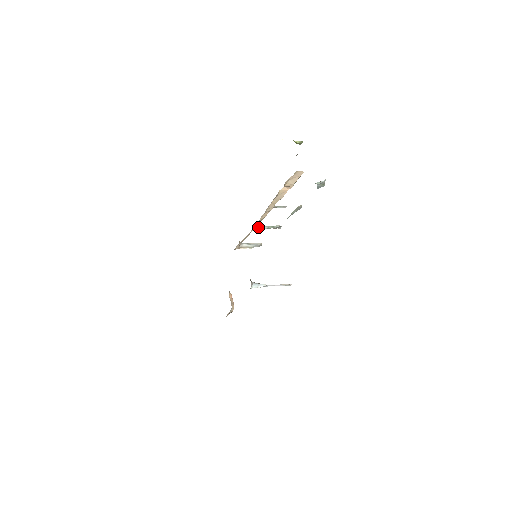
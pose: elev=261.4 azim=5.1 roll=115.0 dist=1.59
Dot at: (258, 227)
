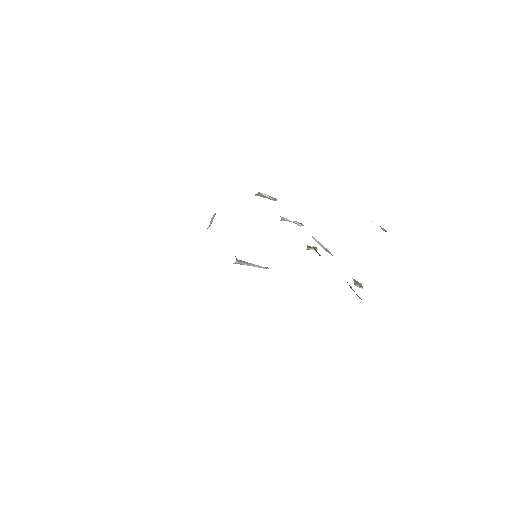
Dot at: (282, 220)
